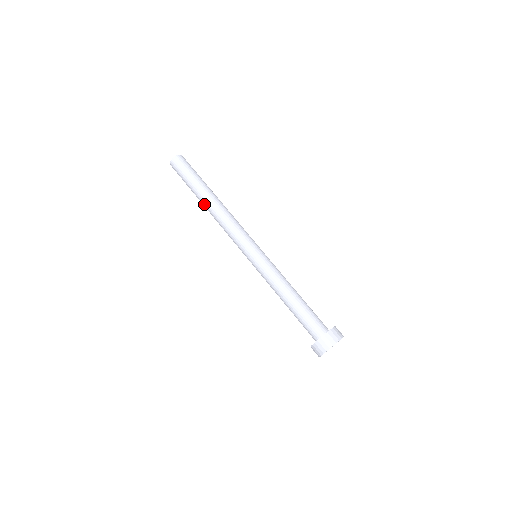
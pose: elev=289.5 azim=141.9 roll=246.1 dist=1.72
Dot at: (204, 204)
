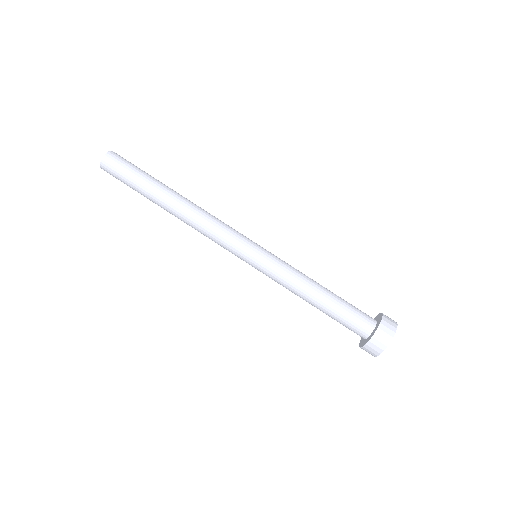
Dot at: (167, 211)
